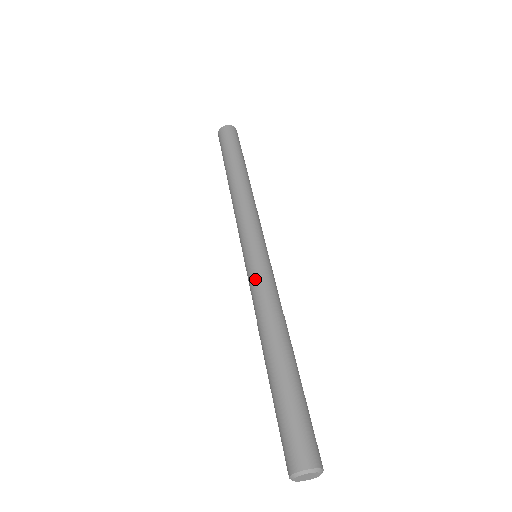
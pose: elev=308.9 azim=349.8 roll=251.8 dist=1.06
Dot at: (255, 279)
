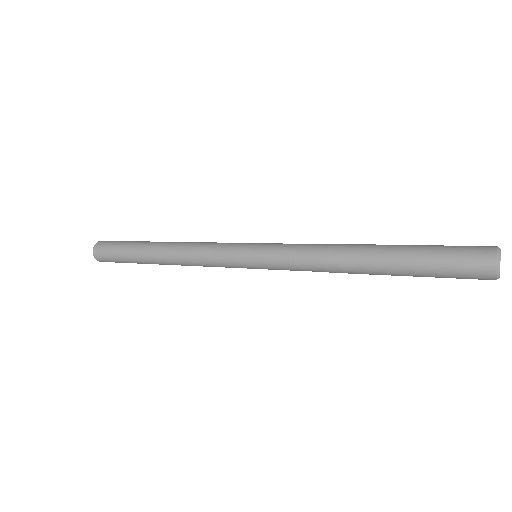
Dot at: (287, 246)
